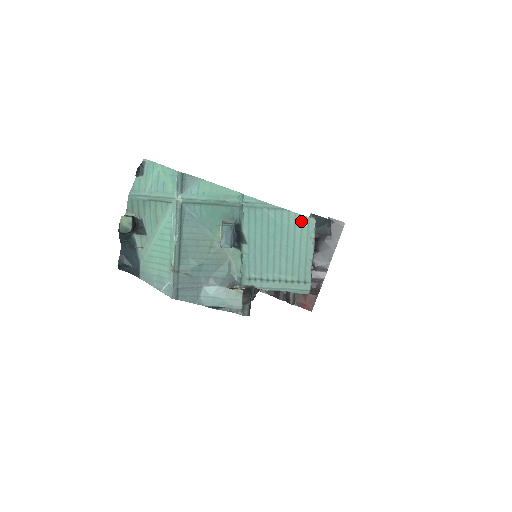
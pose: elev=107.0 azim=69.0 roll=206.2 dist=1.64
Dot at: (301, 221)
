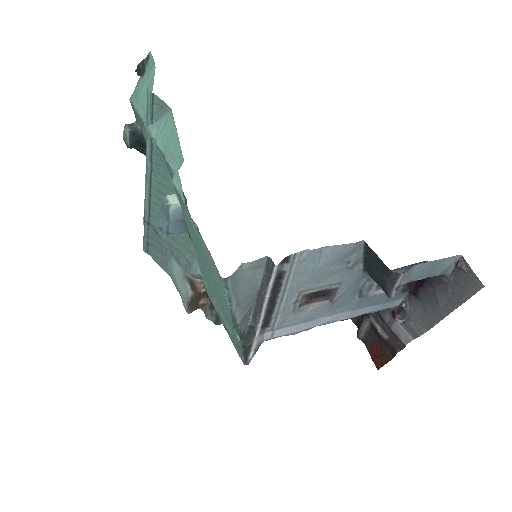
Dot at: (213, 263)
